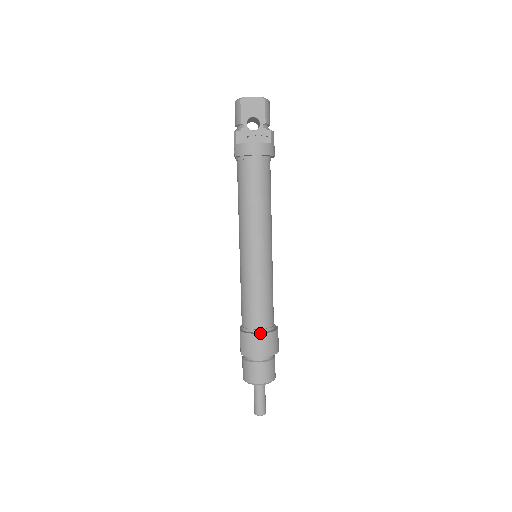
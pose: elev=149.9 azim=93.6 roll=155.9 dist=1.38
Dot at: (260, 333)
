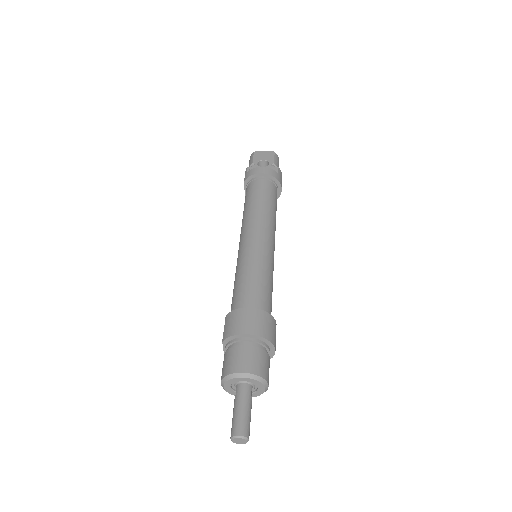
Dot at: (250, 307)
